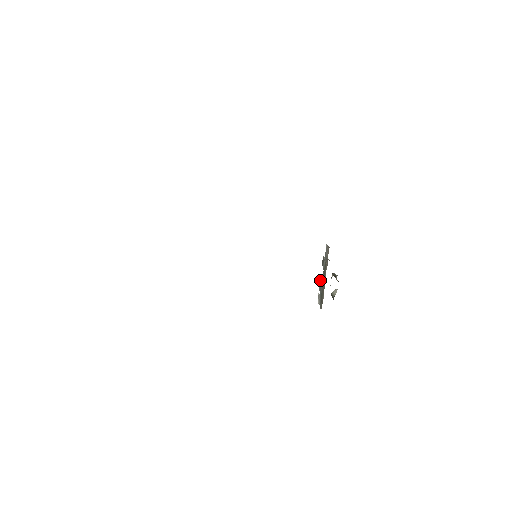
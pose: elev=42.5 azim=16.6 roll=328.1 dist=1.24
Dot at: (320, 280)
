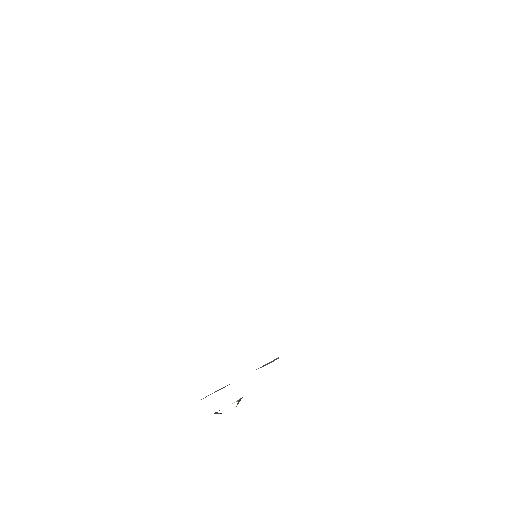
Dot at: occluded
